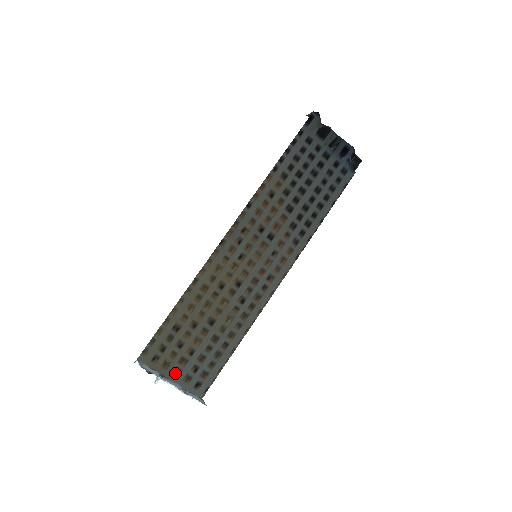
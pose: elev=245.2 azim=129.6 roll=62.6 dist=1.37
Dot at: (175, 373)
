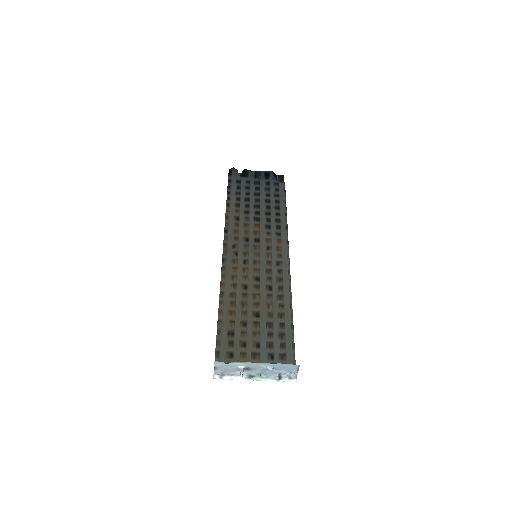
Dot at: occluded
